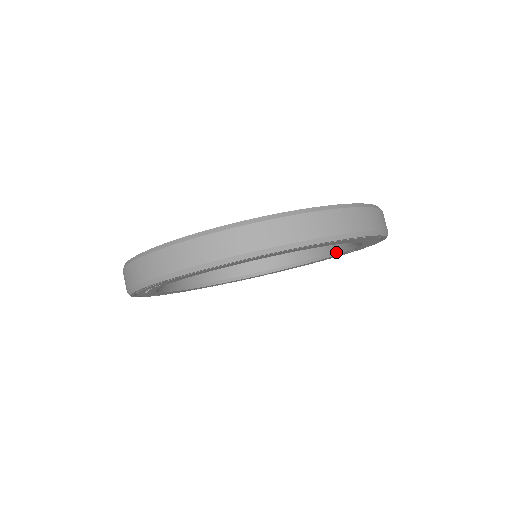
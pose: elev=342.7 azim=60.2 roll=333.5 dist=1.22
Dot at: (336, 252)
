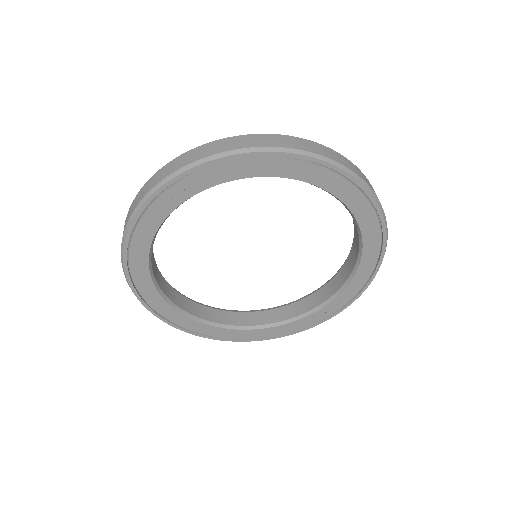
Dot at: (319, 306)
